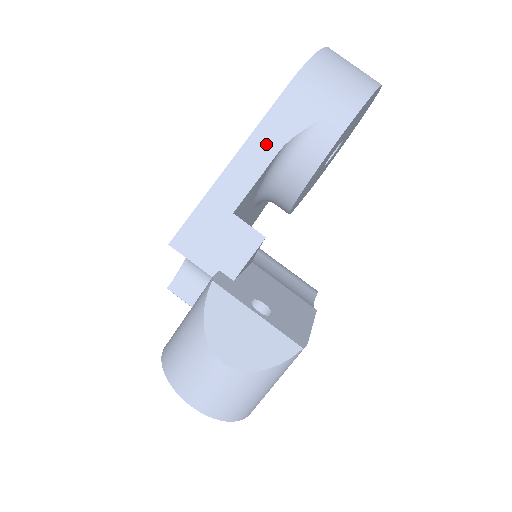
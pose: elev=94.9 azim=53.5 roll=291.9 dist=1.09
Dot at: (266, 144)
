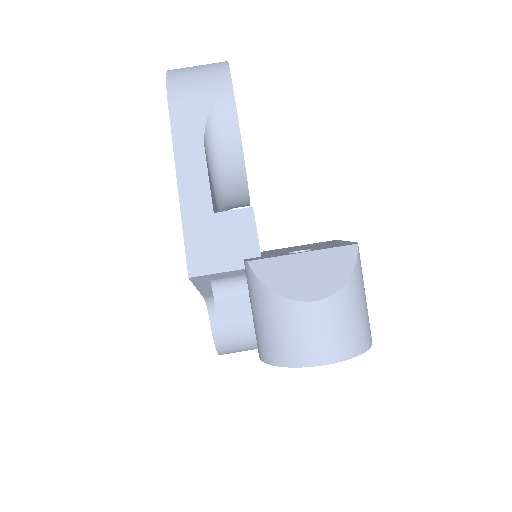
Dot at: (191, 150)
